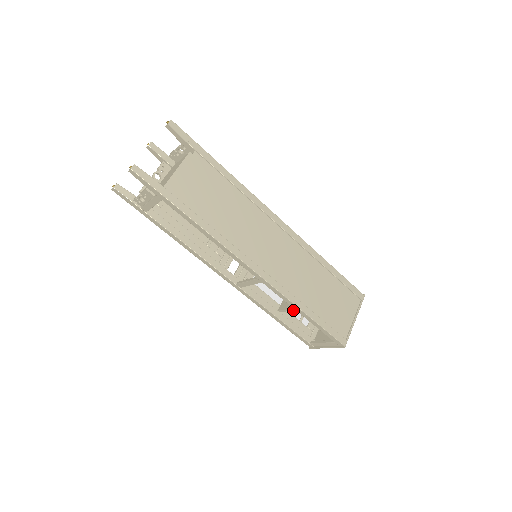
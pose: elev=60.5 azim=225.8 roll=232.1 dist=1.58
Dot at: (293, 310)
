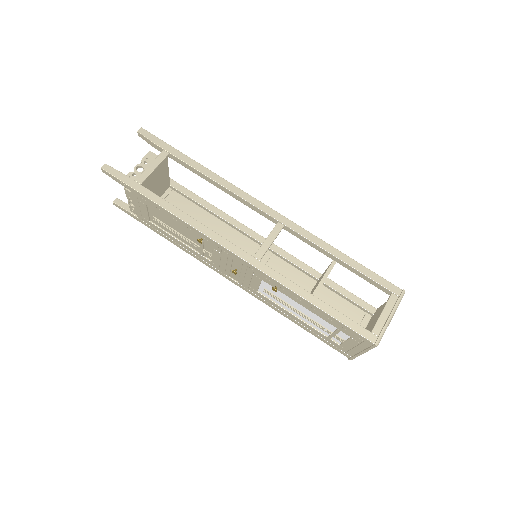
Dot at: (323, 320)
